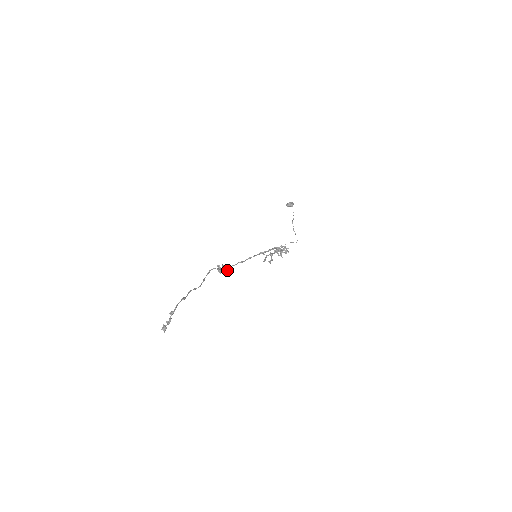
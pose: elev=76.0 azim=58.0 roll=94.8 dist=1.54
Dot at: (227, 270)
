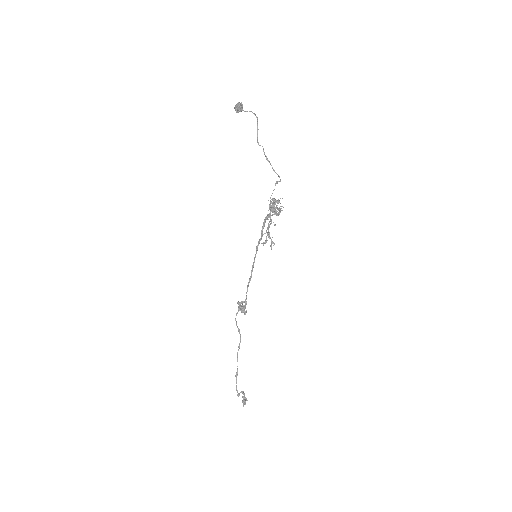
Dot at: (244, 312)
